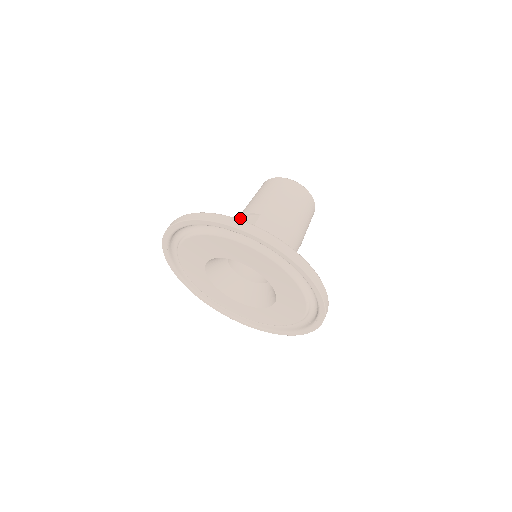
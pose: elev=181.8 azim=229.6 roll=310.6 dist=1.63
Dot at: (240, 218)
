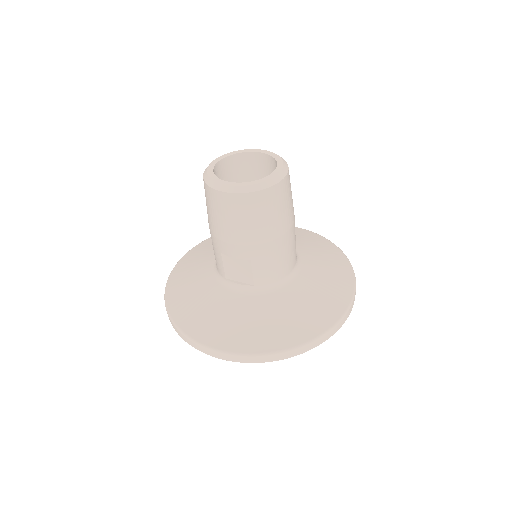
Dot at: (222, 257)
